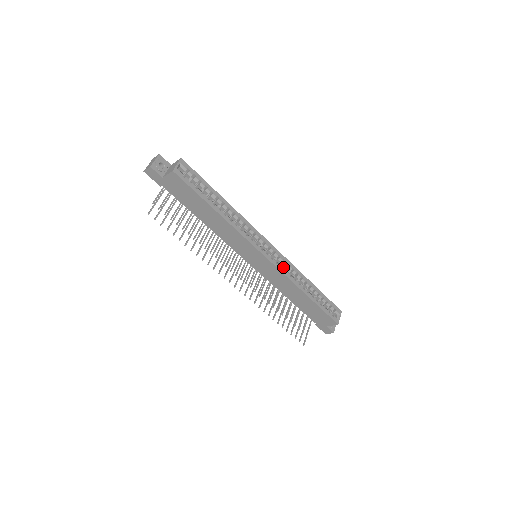
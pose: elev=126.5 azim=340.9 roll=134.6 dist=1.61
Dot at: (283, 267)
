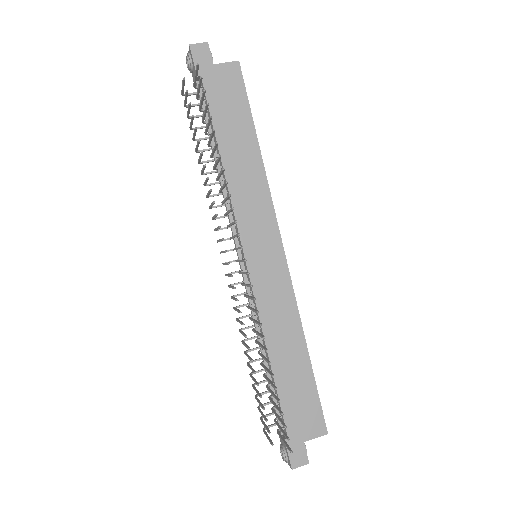
Dot at: occluded
